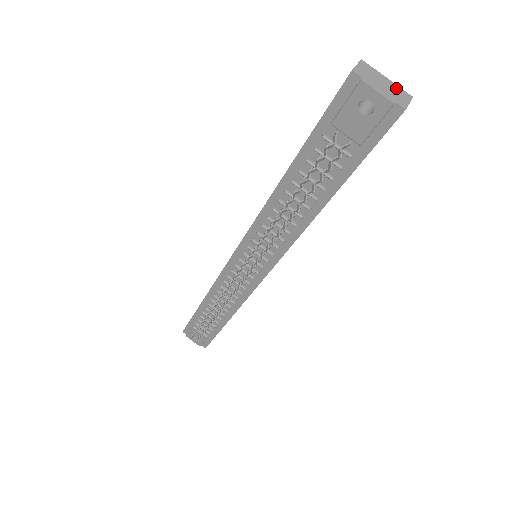
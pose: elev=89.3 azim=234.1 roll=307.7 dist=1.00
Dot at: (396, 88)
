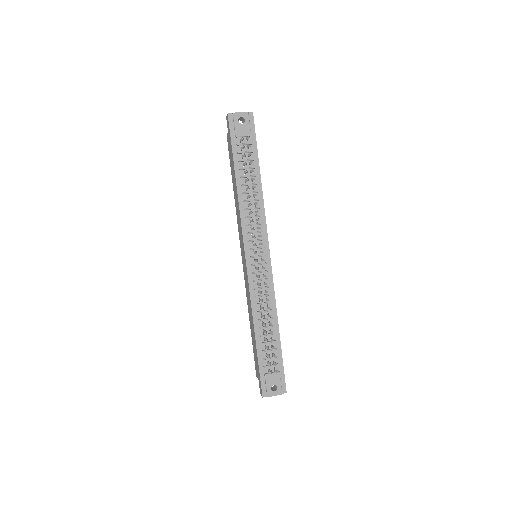
Dot at: occluded
